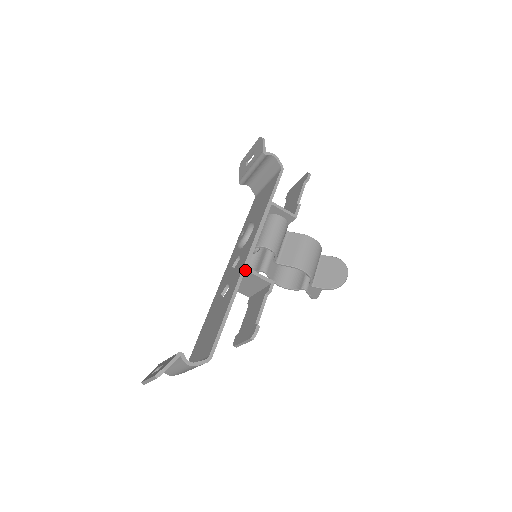
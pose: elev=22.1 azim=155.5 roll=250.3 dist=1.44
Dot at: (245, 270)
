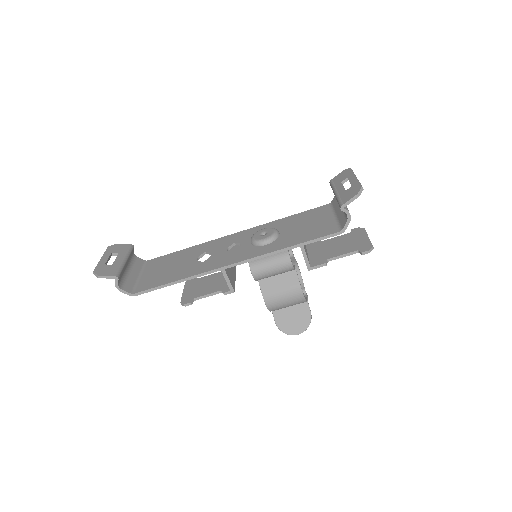
Dot at: occluded
